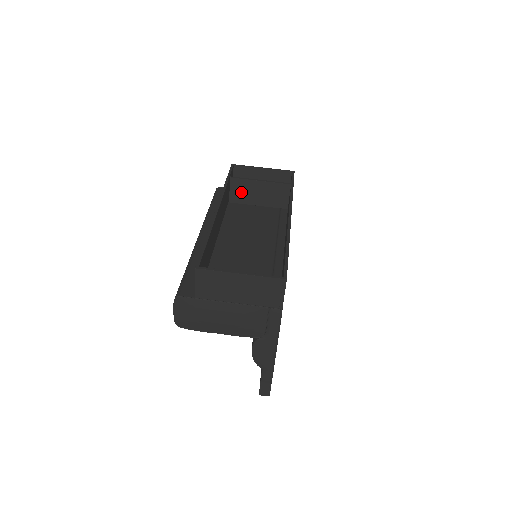
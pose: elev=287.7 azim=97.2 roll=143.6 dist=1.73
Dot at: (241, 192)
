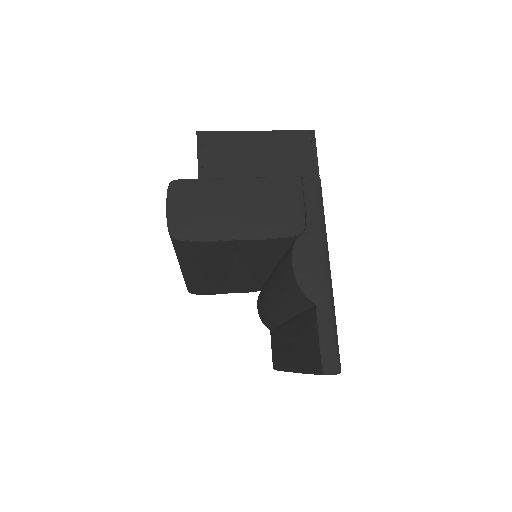
Dot at: occluded
